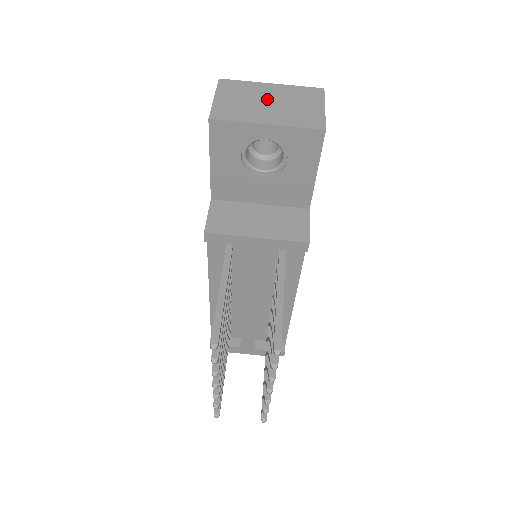
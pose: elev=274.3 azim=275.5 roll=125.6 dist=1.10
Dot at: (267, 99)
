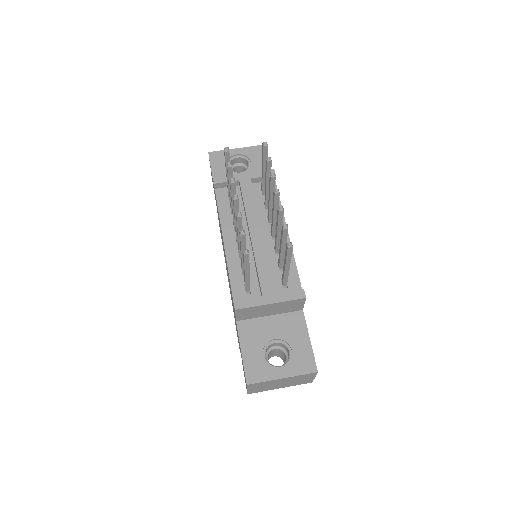
Dot at: occluded
